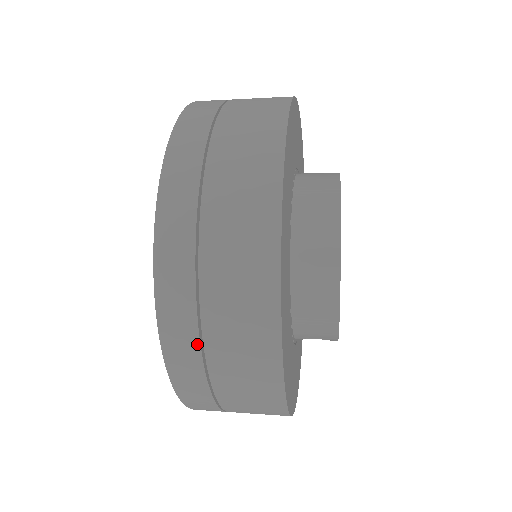
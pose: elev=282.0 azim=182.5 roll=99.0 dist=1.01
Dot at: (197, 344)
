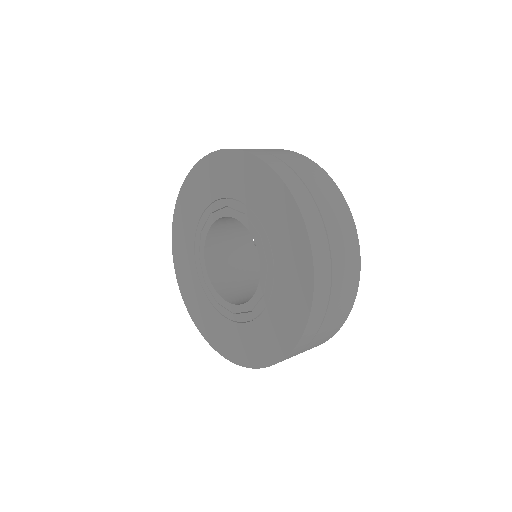
Dot at: (306, 190)
